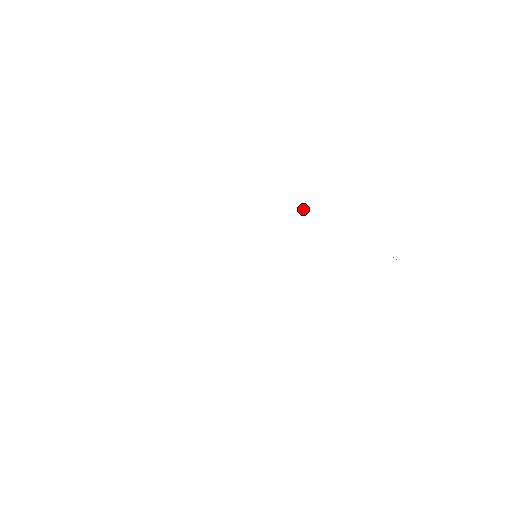
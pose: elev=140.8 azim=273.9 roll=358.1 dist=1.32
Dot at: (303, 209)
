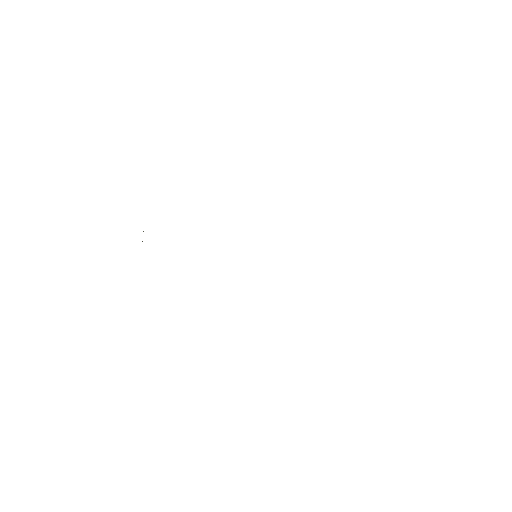
Dot at: occluded
